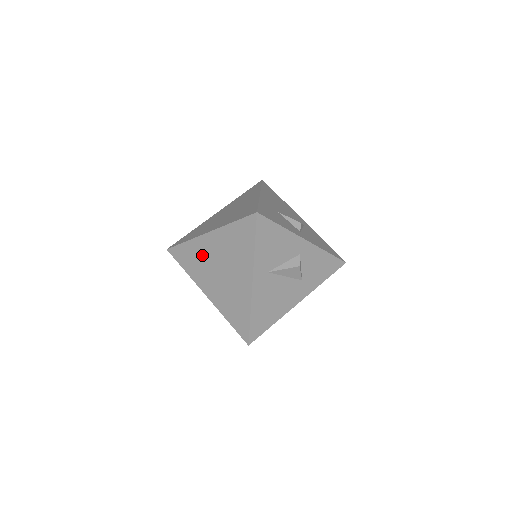
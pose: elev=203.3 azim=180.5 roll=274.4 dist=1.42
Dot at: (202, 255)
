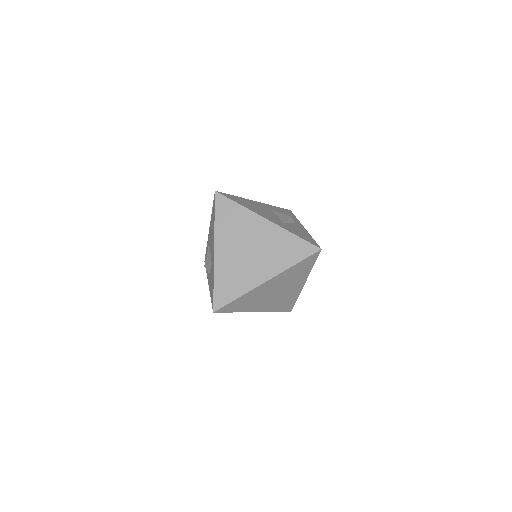
Dot at: (258, 295)
